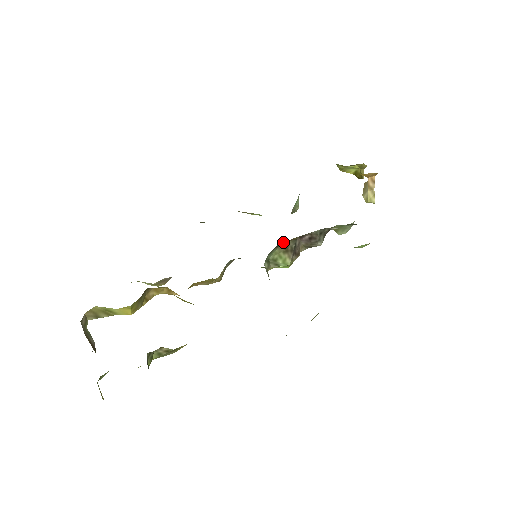
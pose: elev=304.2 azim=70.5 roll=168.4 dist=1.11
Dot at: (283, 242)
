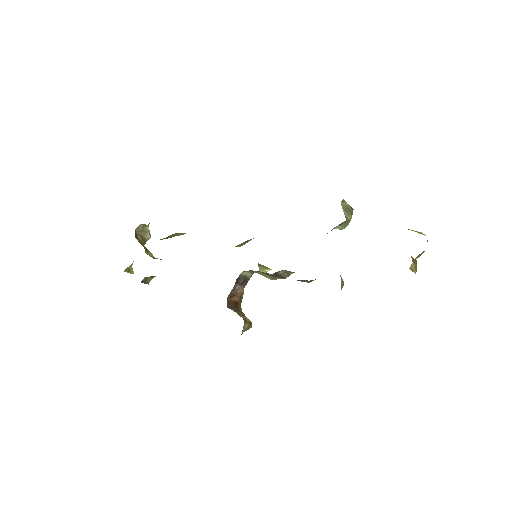
Dot at: occluded
